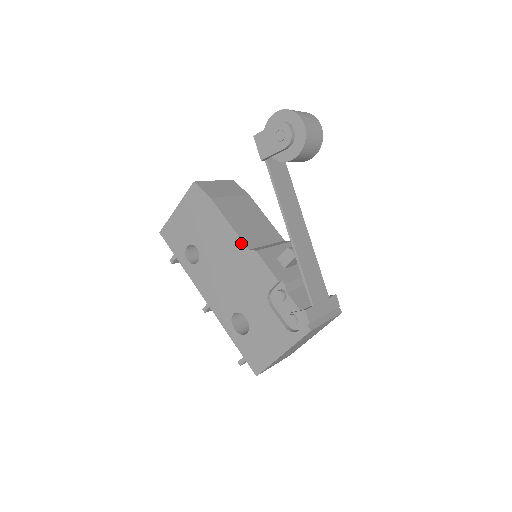
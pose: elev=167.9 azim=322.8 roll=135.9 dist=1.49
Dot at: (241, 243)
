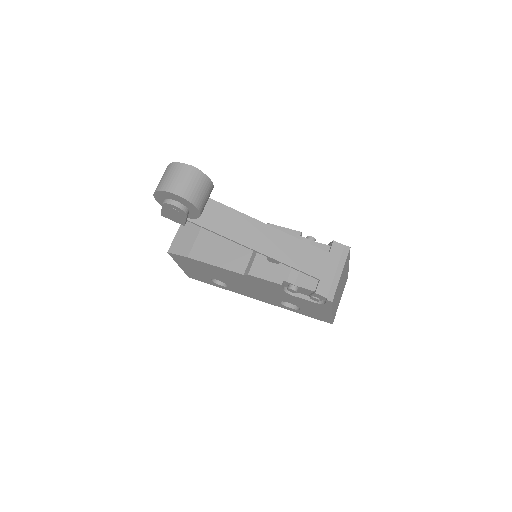
Dot at: (235, 273)
